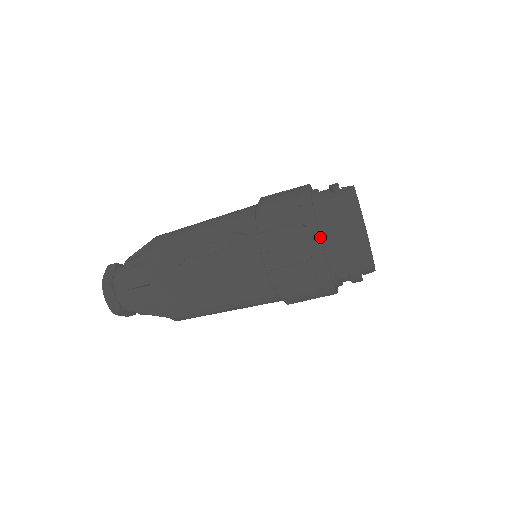
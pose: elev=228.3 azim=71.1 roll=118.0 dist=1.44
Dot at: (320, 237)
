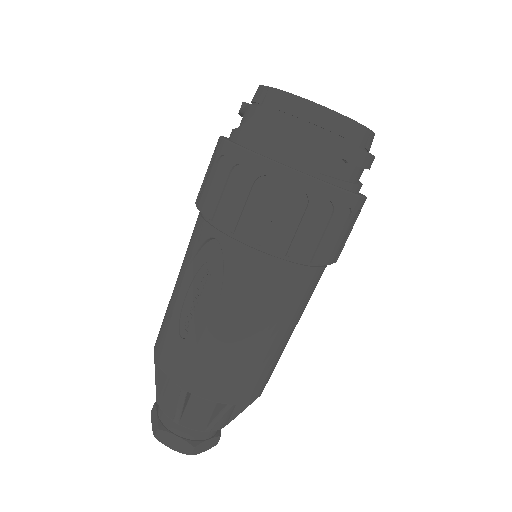
Dot at: (265, 157)
